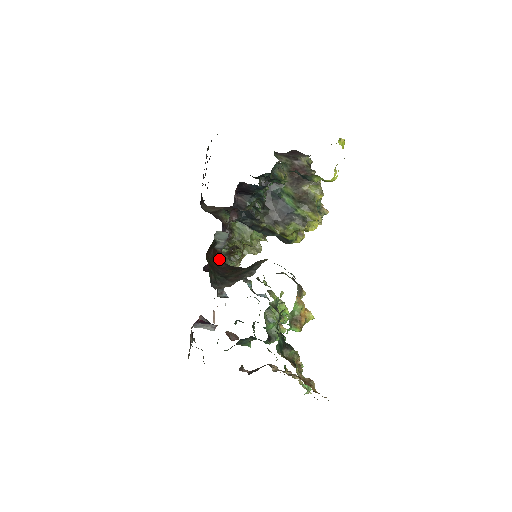
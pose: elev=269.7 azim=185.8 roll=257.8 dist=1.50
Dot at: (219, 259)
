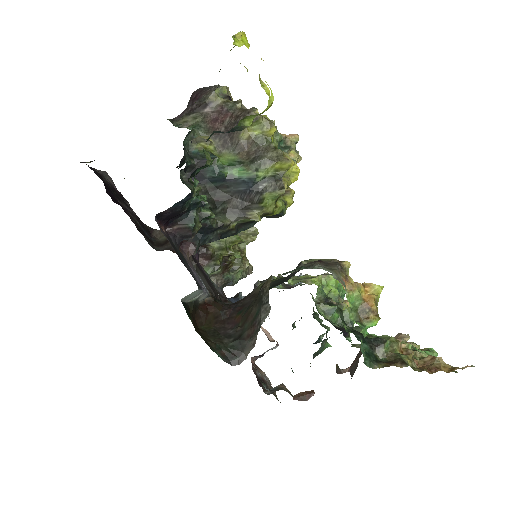
Dot at: (216, 310)
